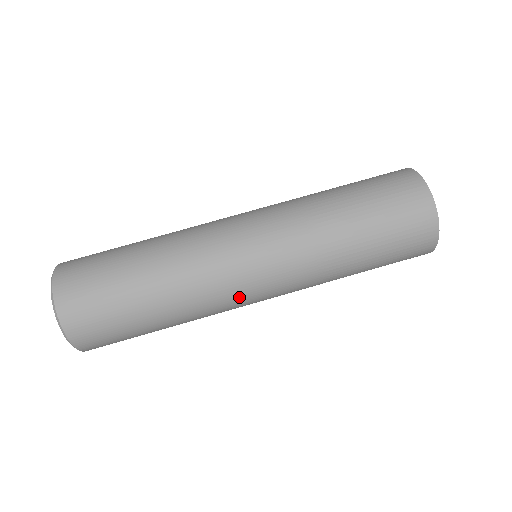
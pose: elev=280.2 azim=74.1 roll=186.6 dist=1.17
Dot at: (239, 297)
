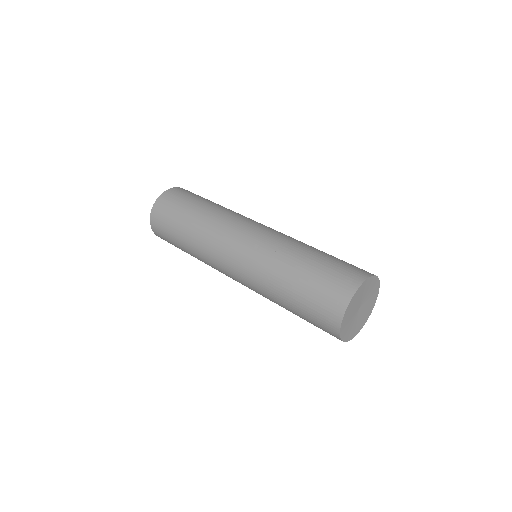
Dot at: (227, 239)
